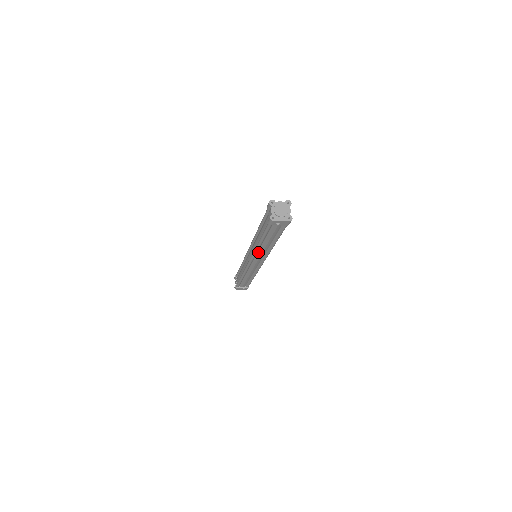
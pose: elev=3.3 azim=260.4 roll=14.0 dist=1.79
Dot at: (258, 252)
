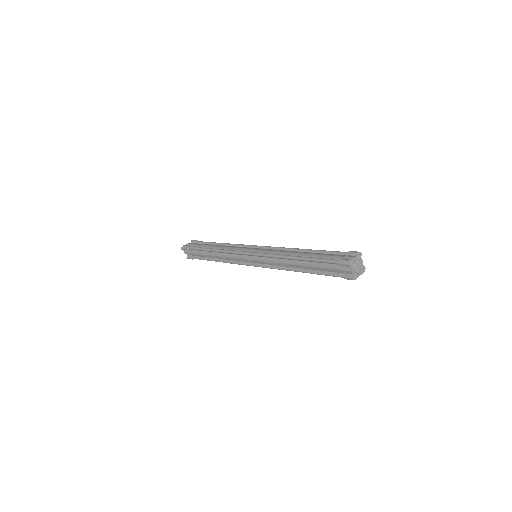
Dot at: occluded
